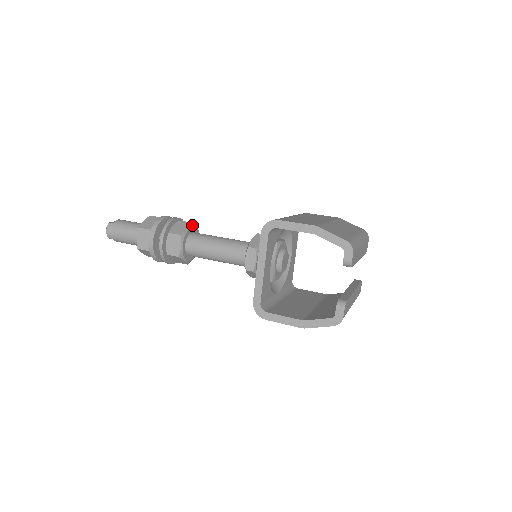
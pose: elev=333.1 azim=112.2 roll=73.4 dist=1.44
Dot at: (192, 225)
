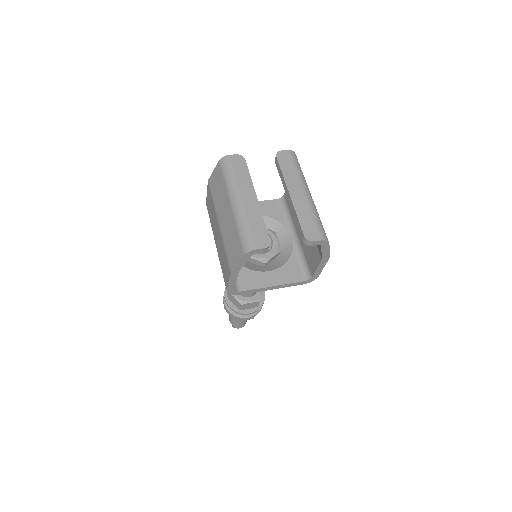
Dot at: occluded
